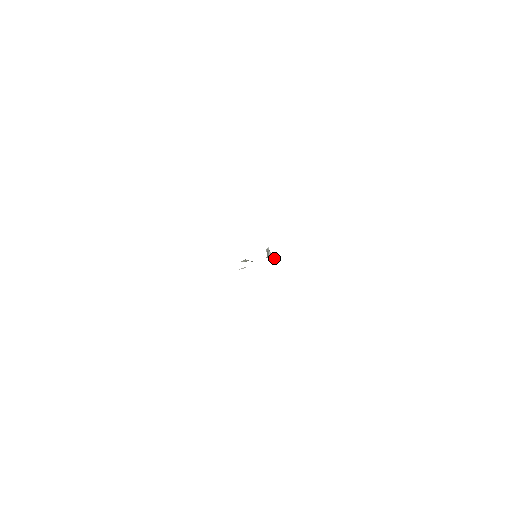
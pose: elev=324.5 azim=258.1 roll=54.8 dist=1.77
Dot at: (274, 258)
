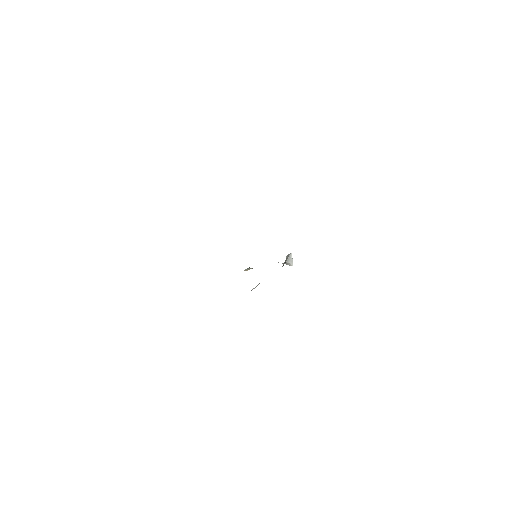
Dot at: occluded
